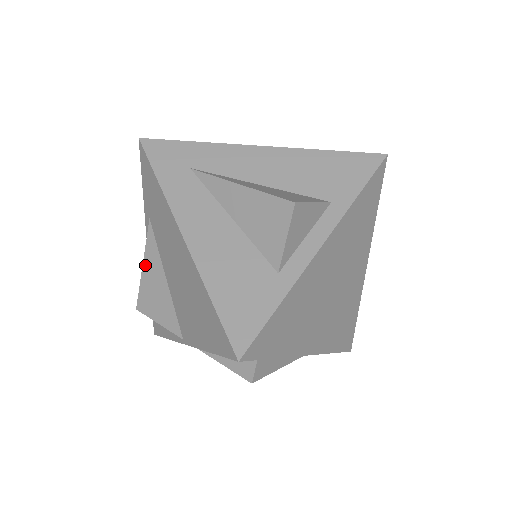
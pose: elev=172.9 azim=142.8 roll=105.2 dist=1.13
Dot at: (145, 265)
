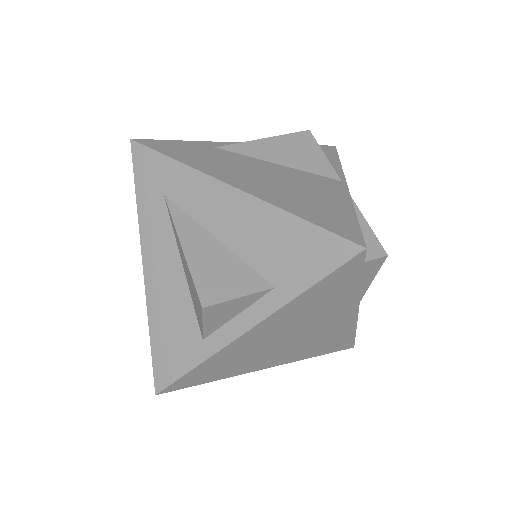
Dot at: occluded
